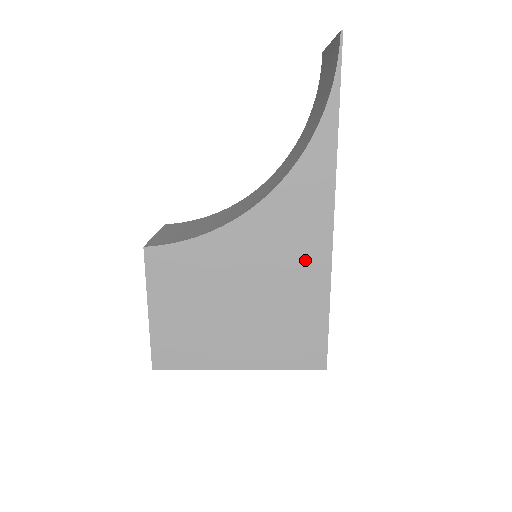
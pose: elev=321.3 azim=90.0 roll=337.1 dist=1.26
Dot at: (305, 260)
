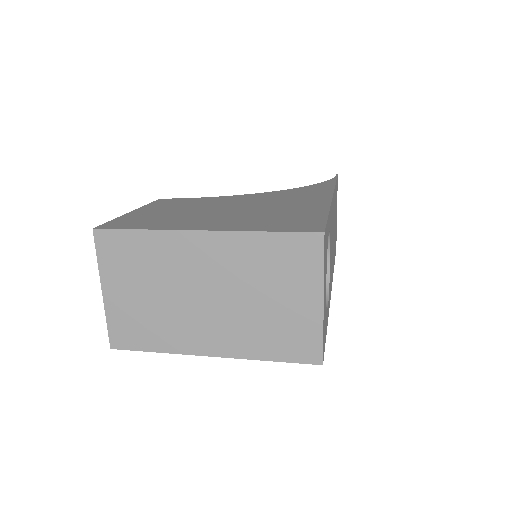
Dot at: (304, 202)
